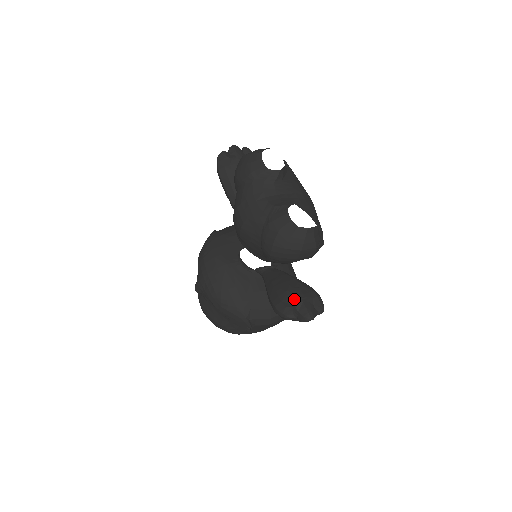
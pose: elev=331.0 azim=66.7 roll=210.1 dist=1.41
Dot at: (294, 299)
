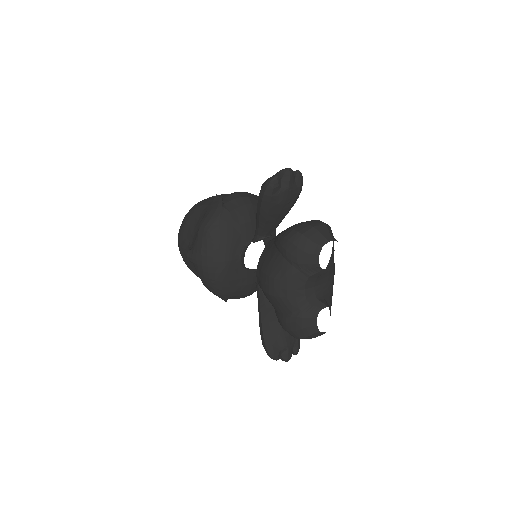
Dot at: (282, 345)
